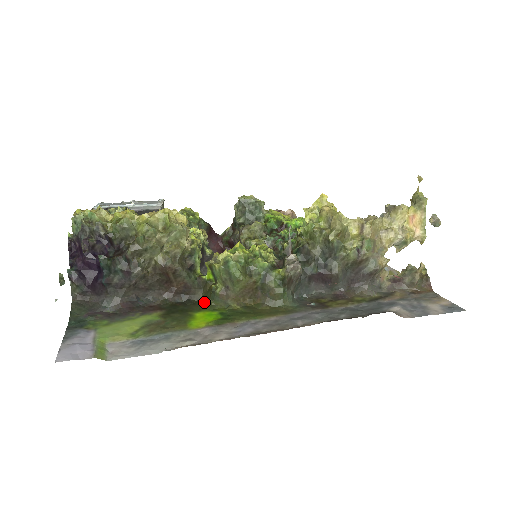
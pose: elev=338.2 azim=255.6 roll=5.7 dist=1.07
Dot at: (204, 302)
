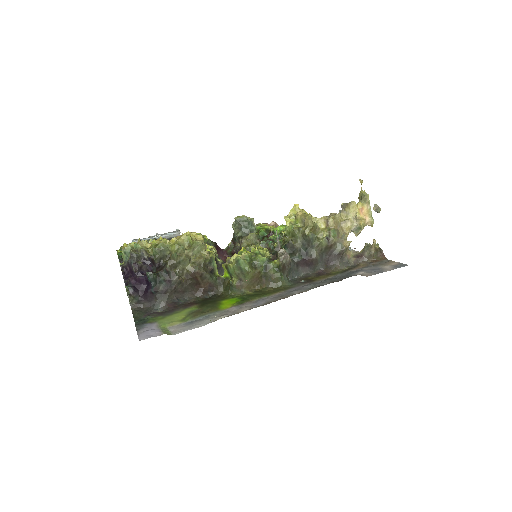
Dot at: (225, 294)
